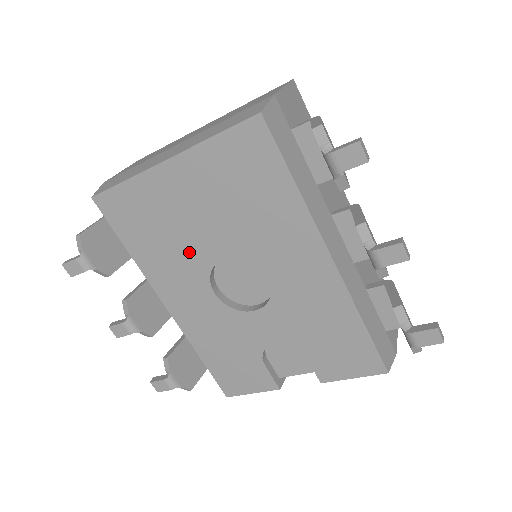
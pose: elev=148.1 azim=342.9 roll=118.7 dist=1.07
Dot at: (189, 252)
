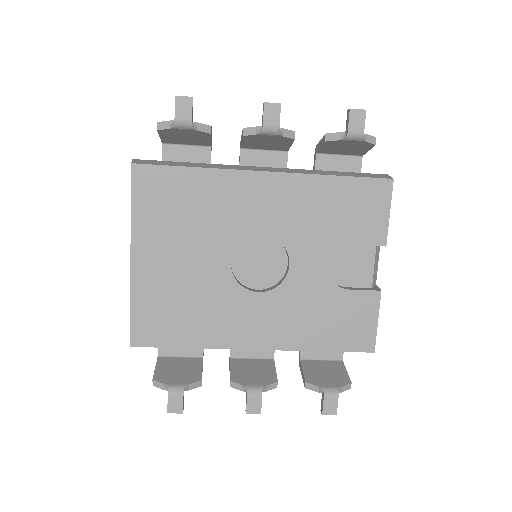
Dot at: (212, 291)
